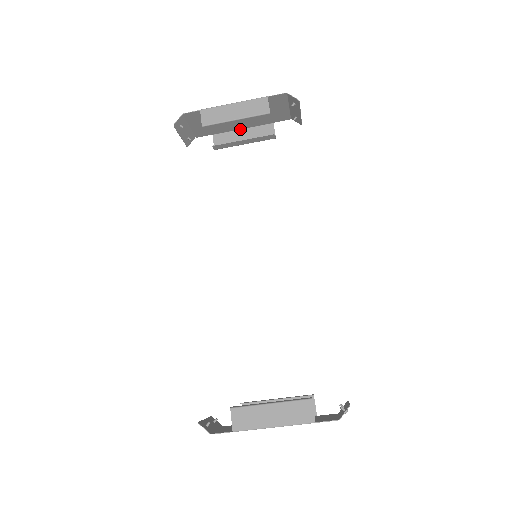
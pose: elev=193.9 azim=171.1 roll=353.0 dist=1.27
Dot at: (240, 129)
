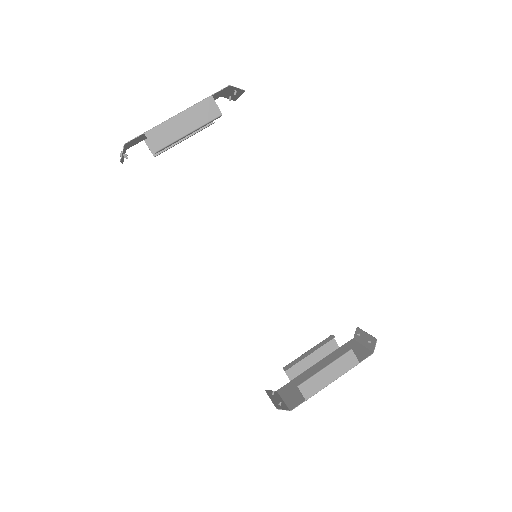
Dot at: occluded
